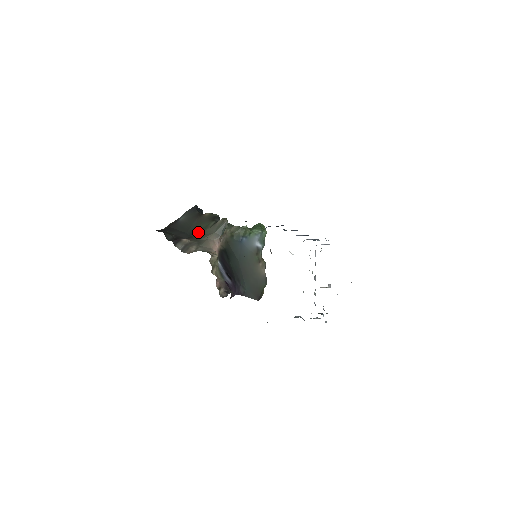
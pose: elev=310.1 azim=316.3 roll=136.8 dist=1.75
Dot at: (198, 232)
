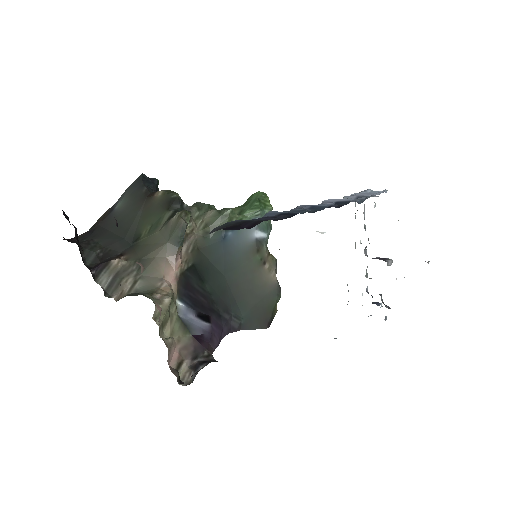
Dot at: (142, 237)
